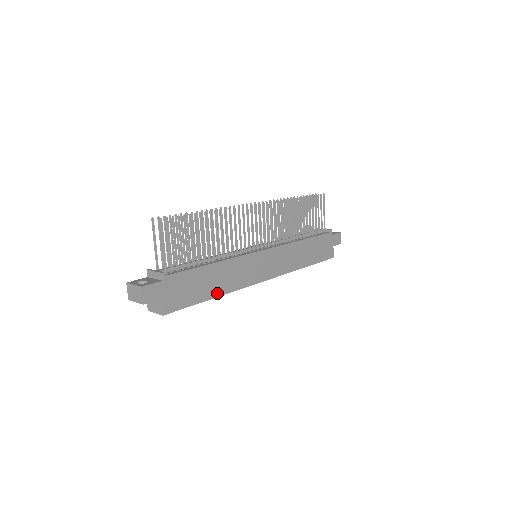
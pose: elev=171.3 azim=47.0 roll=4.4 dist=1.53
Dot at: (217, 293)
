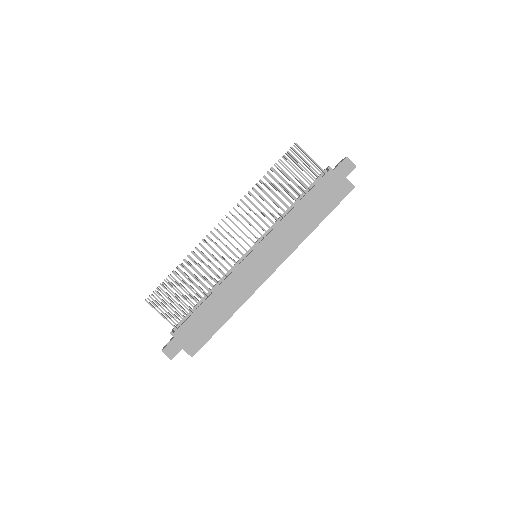
Dot at: (228, 314)
